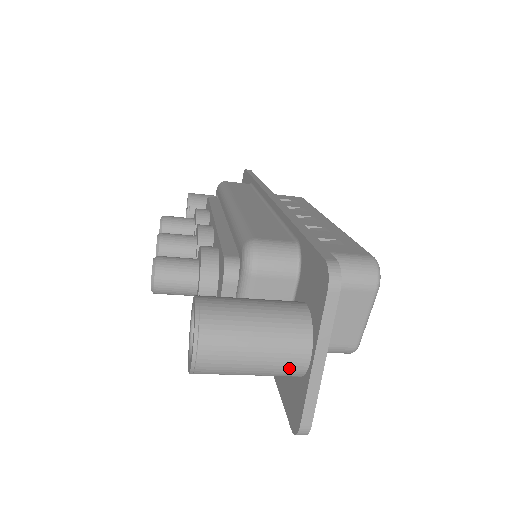
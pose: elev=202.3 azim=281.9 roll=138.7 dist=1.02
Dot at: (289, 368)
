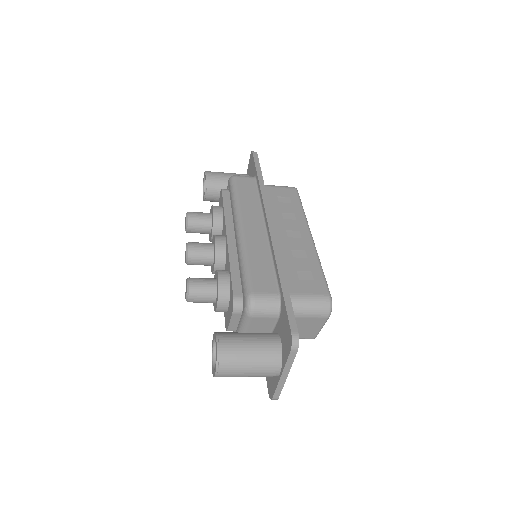
Dot at: (268, 376)
